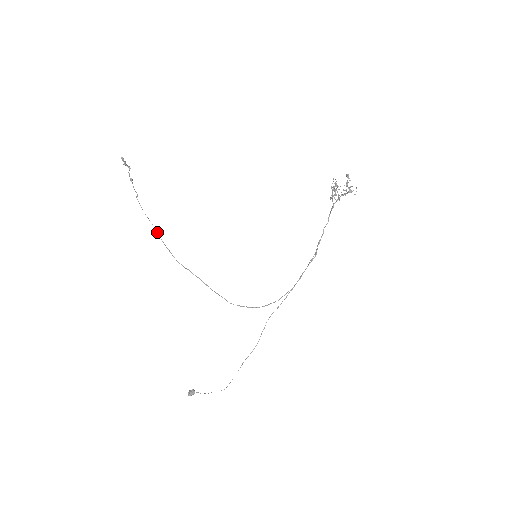
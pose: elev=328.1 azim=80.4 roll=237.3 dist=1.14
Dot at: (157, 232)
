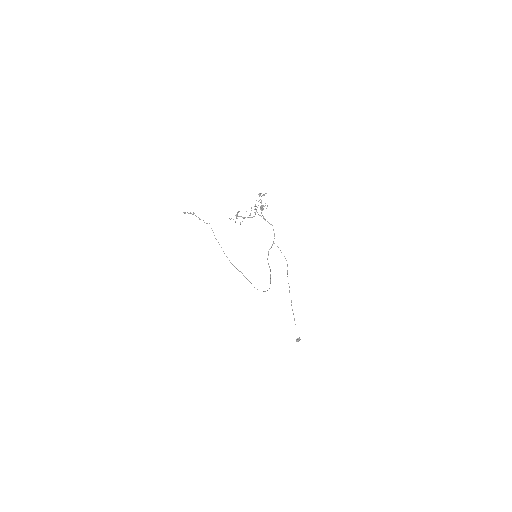
Dot at: occluded
